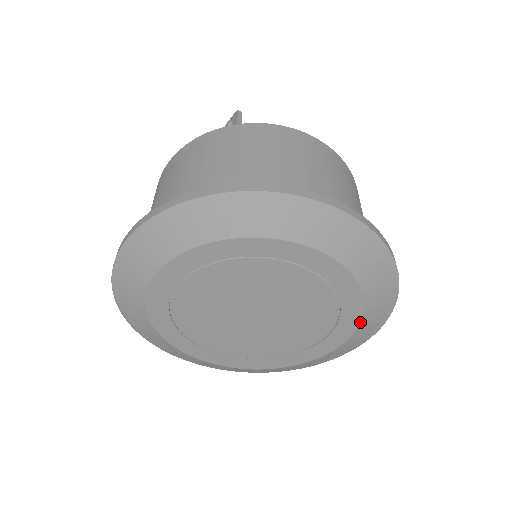
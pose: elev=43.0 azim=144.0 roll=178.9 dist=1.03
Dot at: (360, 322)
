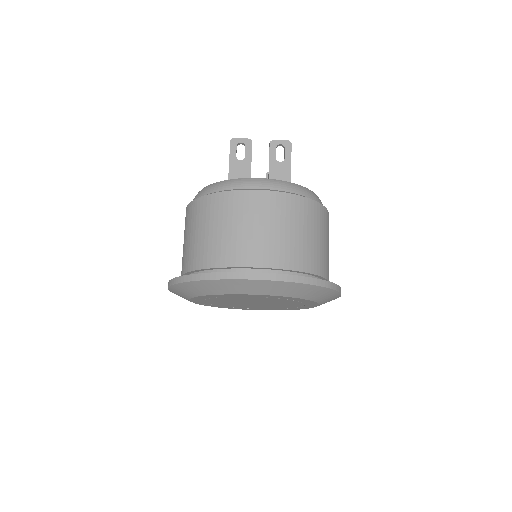
Dot at: occluded
